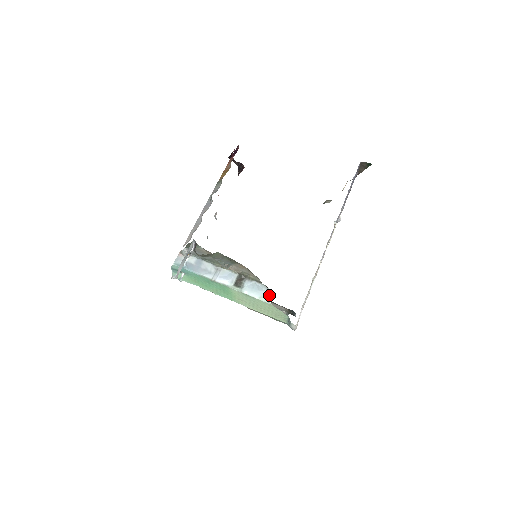
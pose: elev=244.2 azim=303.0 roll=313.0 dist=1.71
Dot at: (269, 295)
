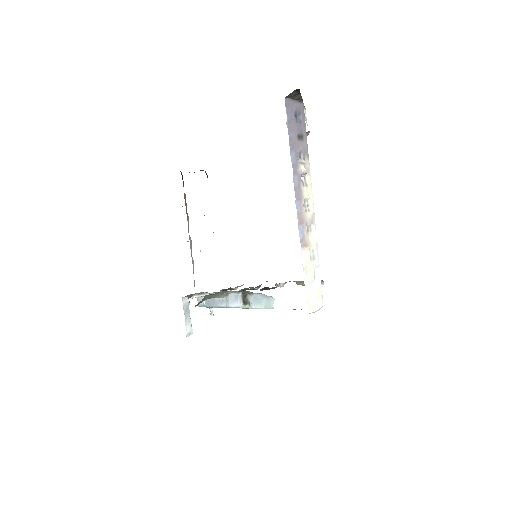
Dot at: (270, 301)
